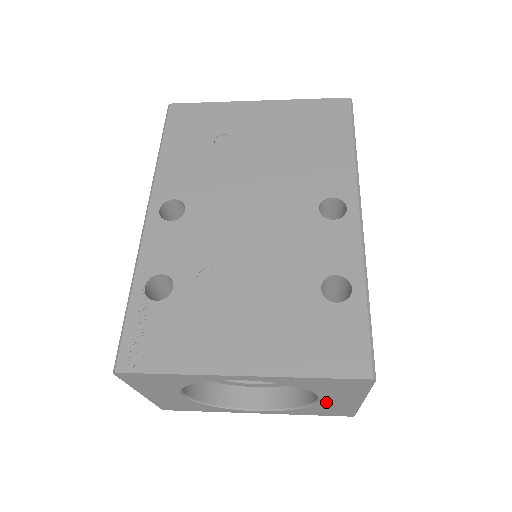
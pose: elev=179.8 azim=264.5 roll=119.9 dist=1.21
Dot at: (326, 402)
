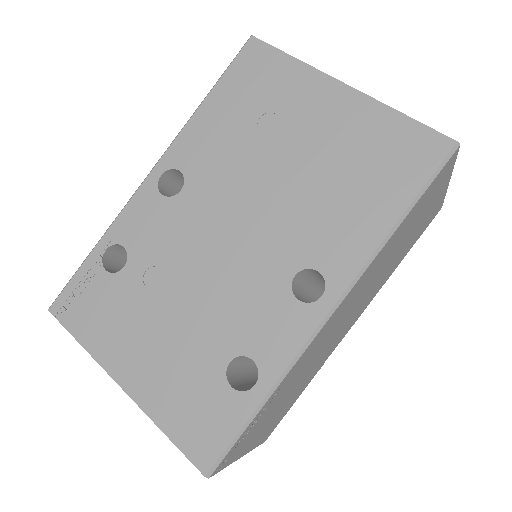
Dot at: occluded
